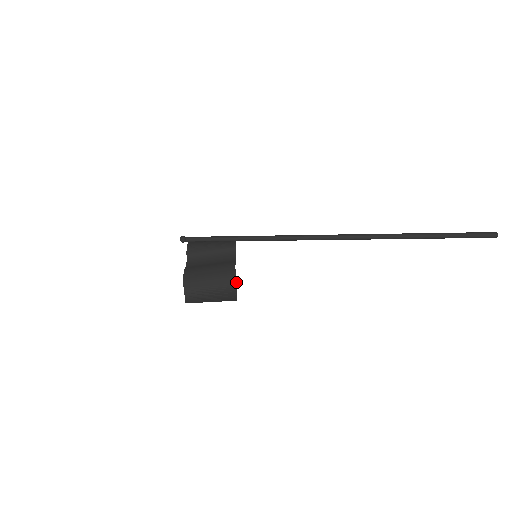
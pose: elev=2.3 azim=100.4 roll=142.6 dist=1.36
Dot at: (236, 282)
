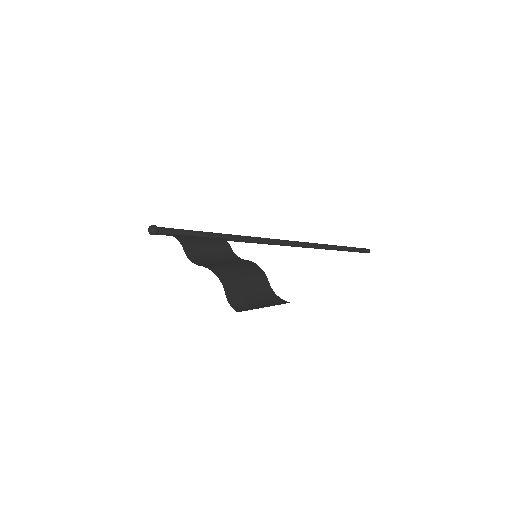
Dot at: (269, 283)
